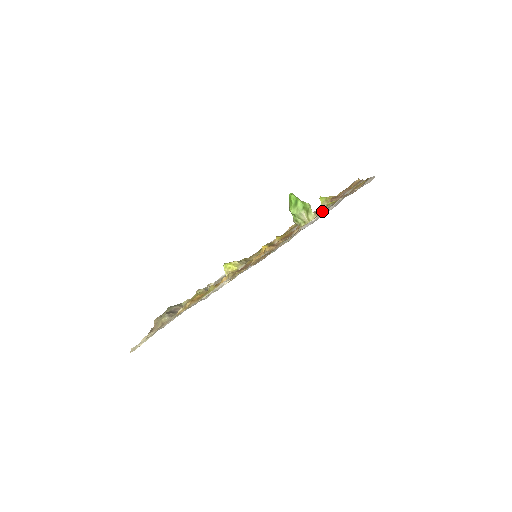
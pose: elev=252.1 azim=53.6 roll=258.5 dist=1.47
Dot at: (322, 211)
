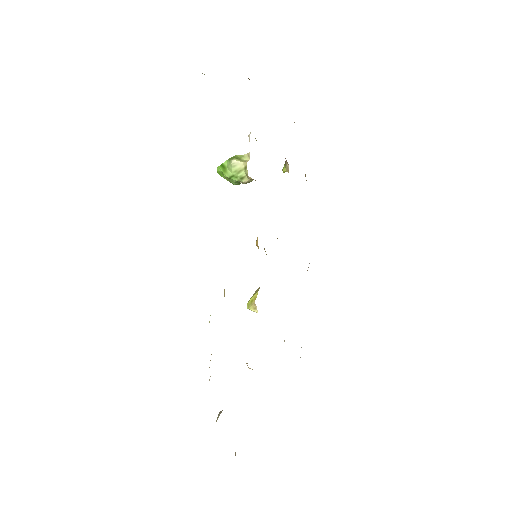
Dot at: occluded
